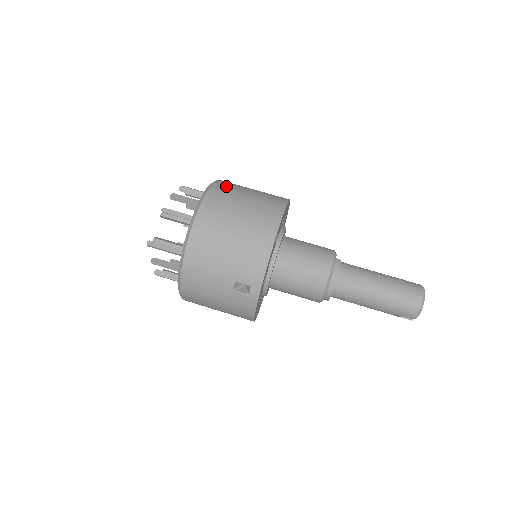
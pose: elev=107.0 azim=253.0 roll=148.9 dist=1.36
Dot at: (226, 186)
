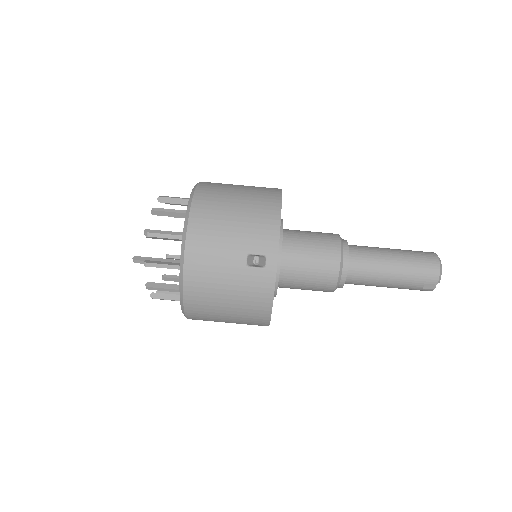
Dot at: occluded
